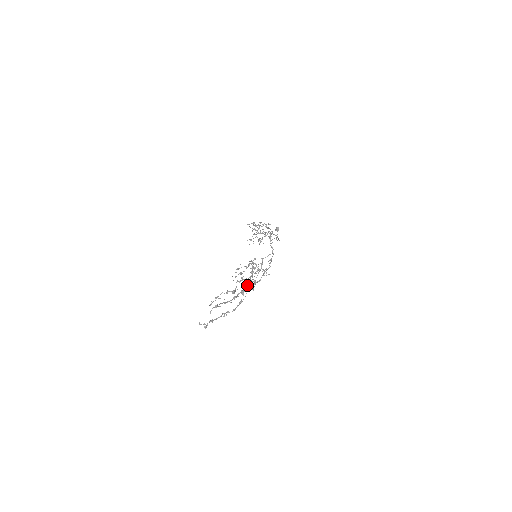
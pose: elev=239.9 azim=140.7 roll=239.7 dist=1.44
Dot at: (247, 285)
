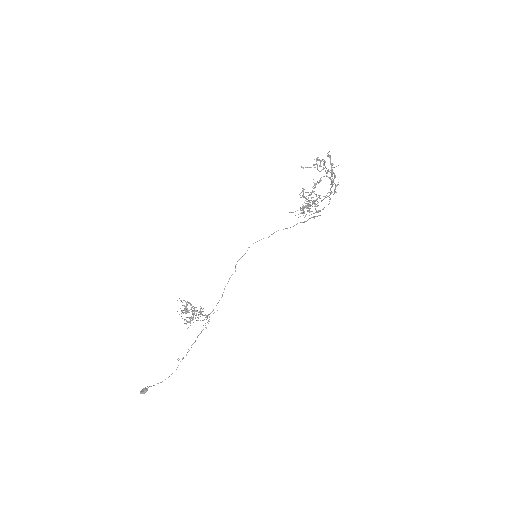
Dot at: occluded
